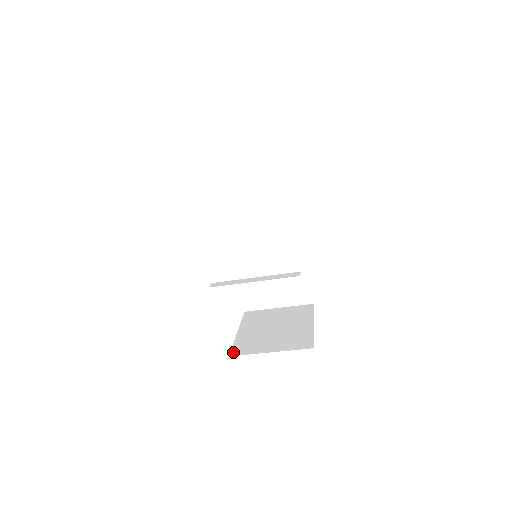
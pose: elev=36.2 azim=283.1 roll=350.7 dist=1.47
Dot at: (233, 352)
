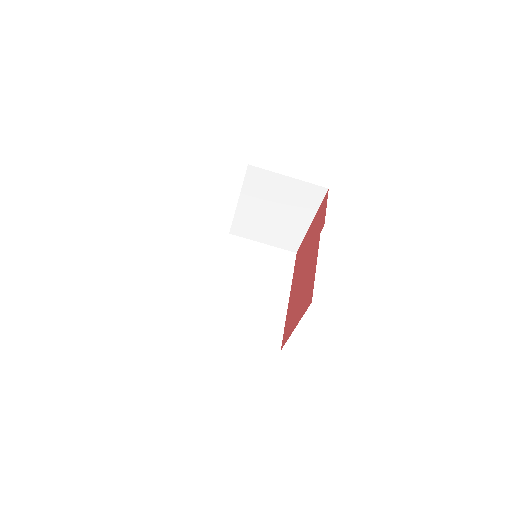
Dot at: occluded
